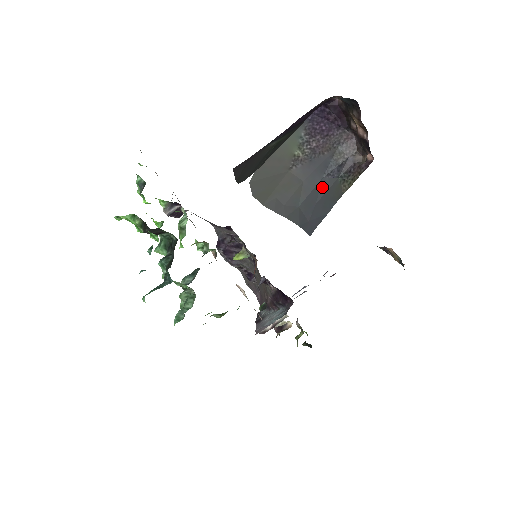
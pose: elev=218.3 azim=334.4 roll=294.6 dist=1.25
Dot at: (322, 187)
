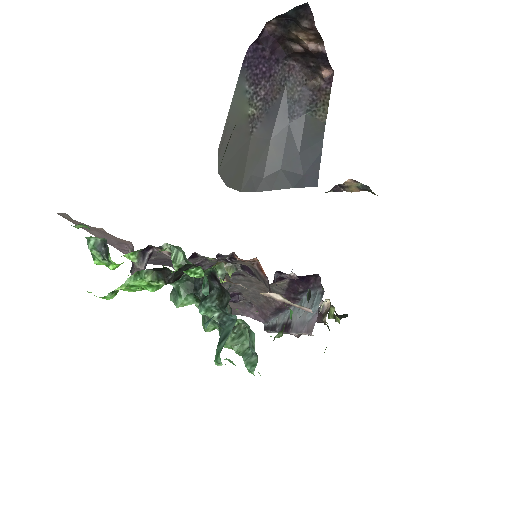
Dot at: (294, 133)
